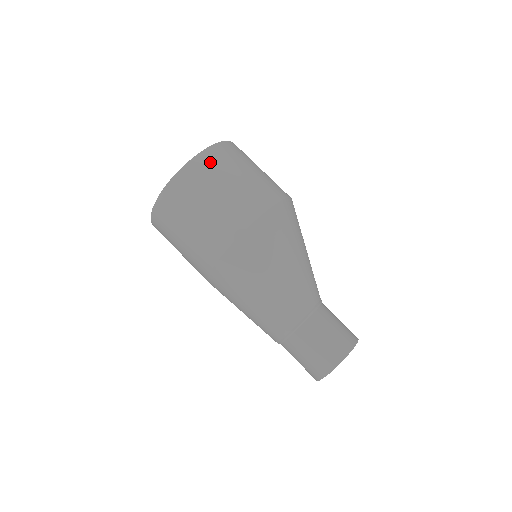
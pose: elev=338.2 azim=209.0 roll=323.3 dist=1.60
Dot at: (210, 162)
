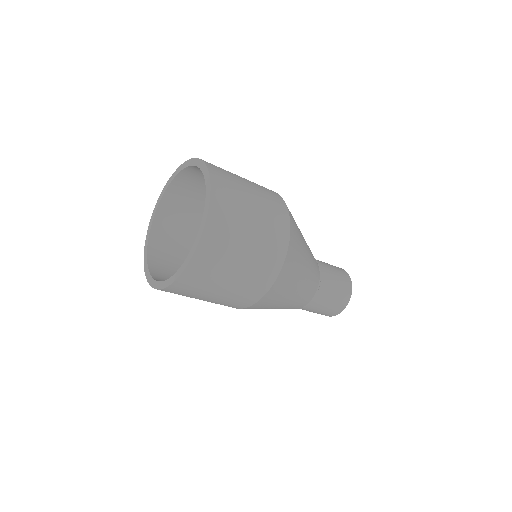
Dot at: (220, 228)
